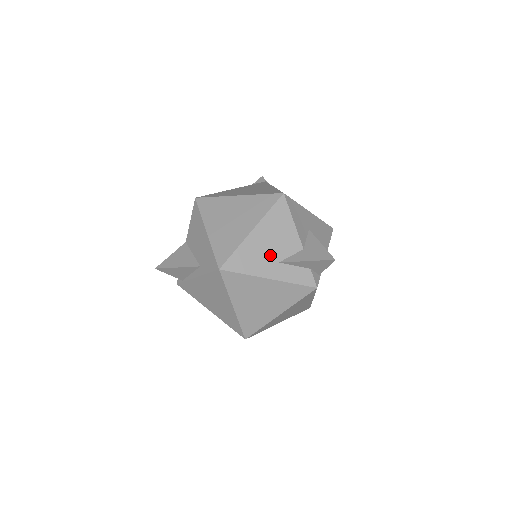
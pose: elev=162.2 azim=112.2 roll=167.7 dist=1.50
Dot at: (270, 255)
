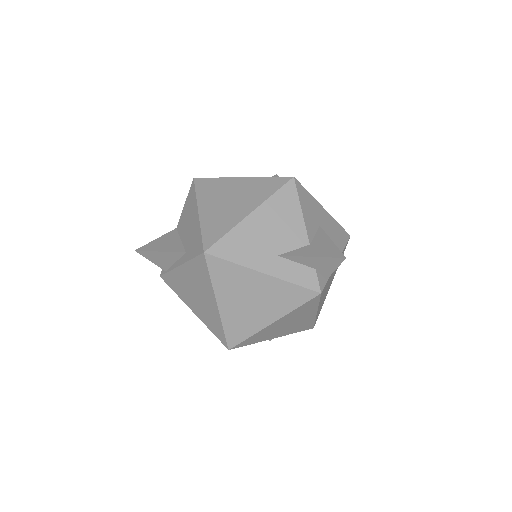
Dot at: (268, 245)
